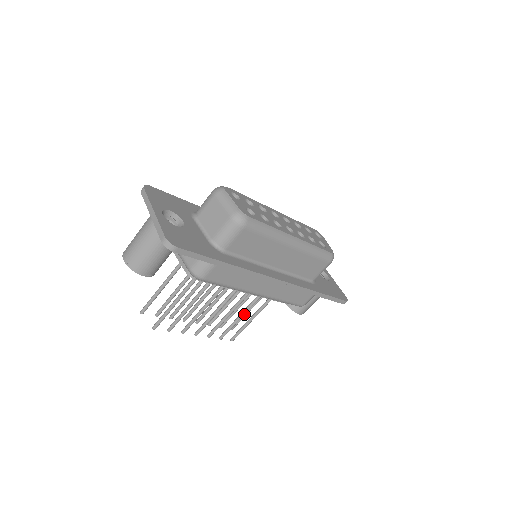
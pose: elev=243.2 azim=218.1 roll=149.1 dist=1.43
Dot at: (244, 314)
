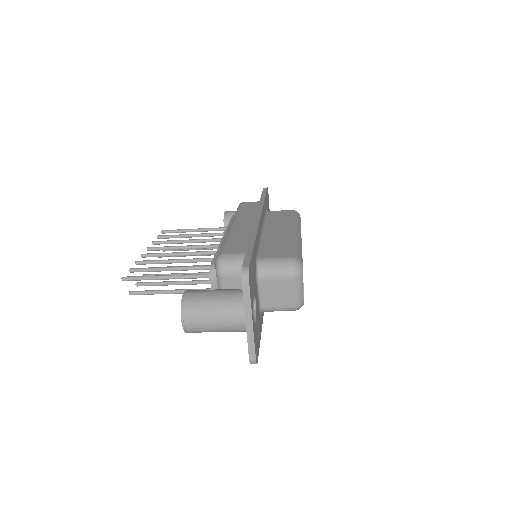
Dot at: (197, 255)
